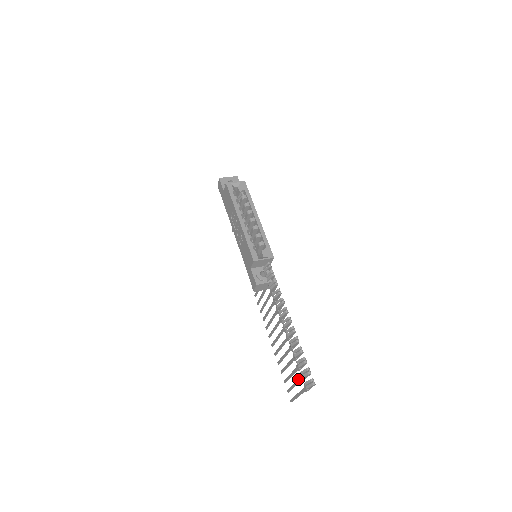
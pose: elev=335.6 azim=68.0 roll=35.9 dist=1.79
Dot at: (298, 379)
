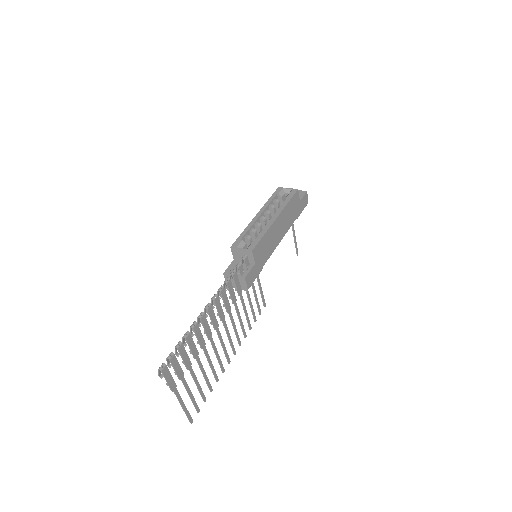
Dot at: (185, 380)
